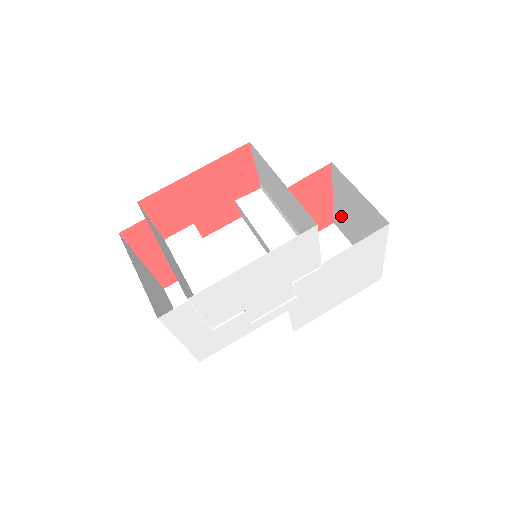
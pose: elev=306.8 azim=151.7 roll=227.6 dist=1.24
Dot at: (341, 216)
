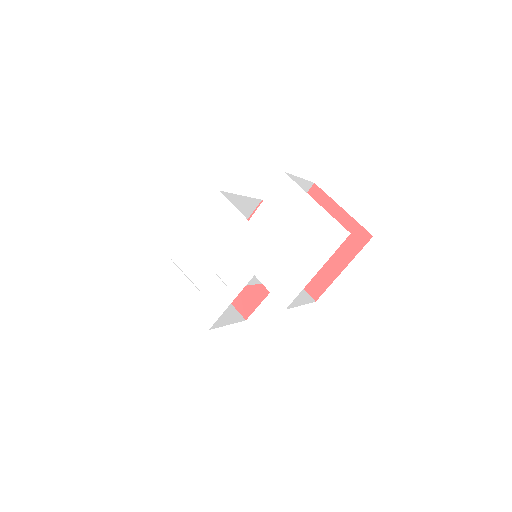
Dot at: occluded
